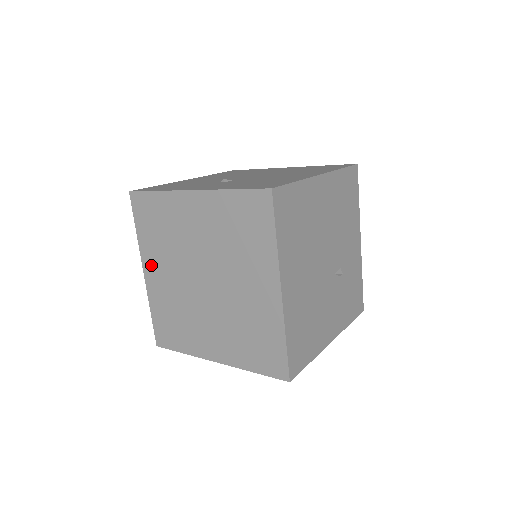
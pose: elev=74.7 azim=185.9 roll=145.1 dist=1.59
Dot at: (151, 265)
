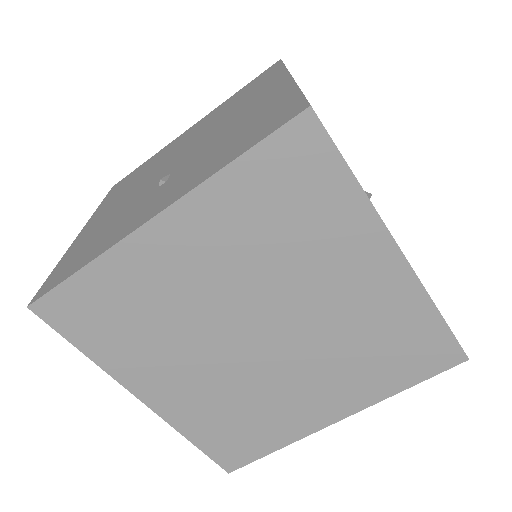
Dot at: (148, 382)
